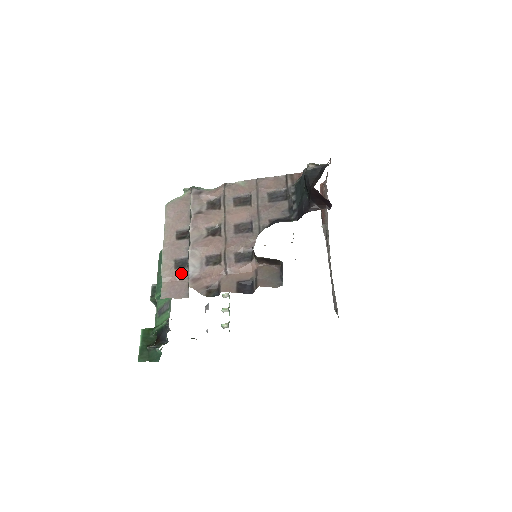
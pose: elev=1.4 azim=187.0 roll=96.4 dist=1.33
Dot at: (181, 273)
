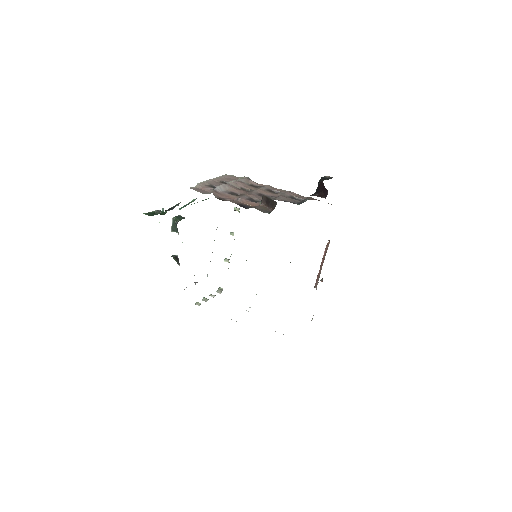
Dot at: (210, 188)
